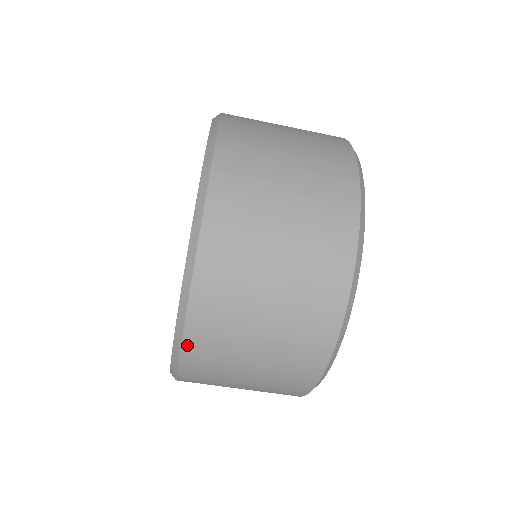
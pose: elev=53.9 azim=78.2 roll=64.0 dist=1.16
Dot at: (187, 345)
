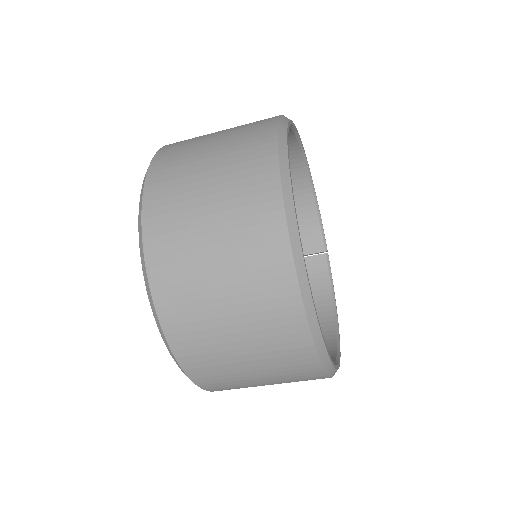
Dot at: (167, 329)
